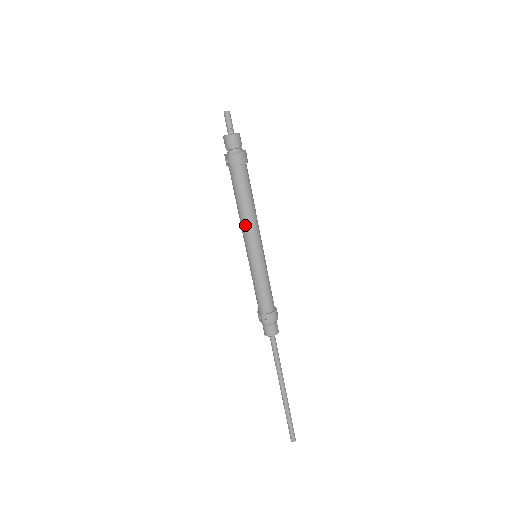
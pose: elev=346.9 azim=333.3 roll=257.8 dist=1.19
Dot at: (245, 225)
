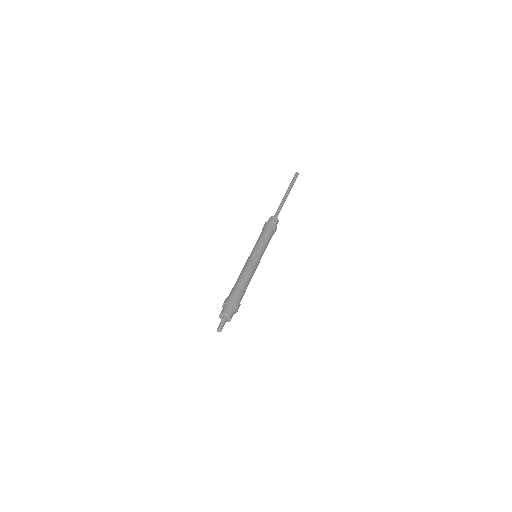
Dot at: occluded
